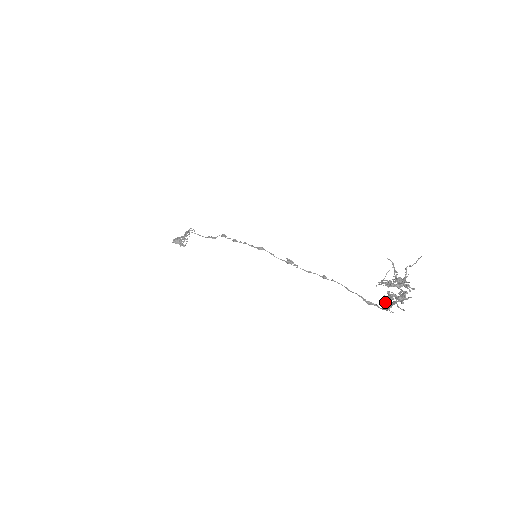
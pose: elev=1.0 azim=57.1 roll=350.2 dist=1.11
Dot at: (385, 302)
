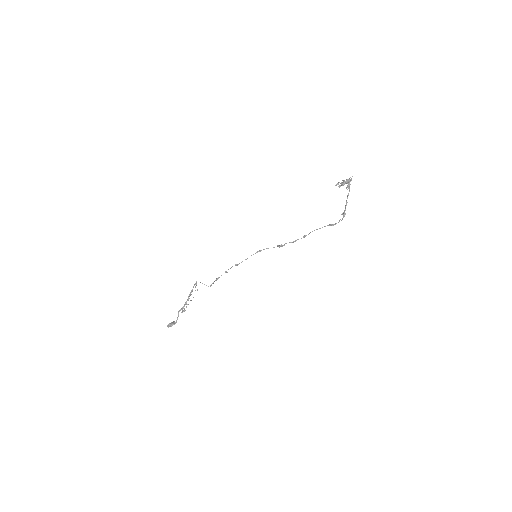
Dot at: (342, 182)
